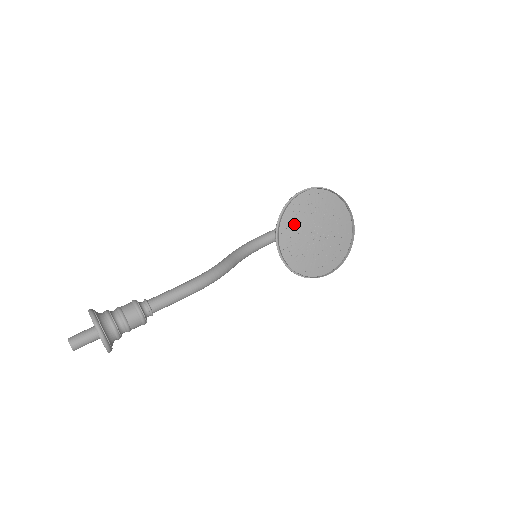
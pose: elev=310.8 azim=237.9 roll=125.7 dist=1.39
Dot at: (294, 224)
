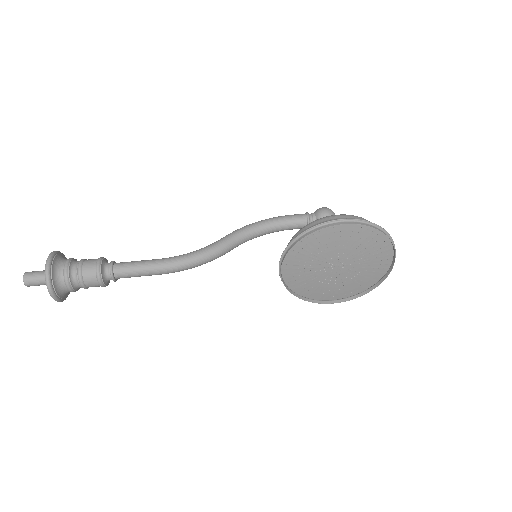
Dot at: (311, 250)
